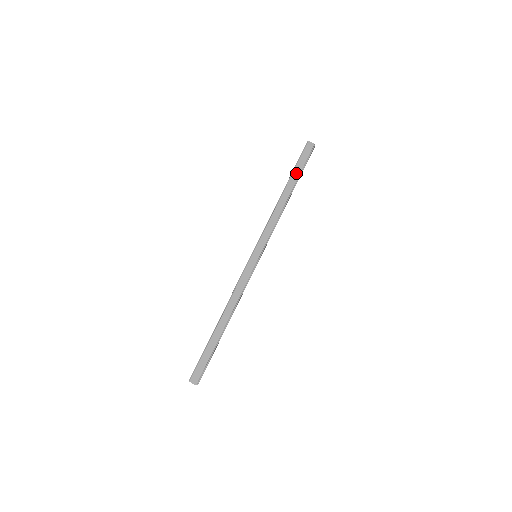
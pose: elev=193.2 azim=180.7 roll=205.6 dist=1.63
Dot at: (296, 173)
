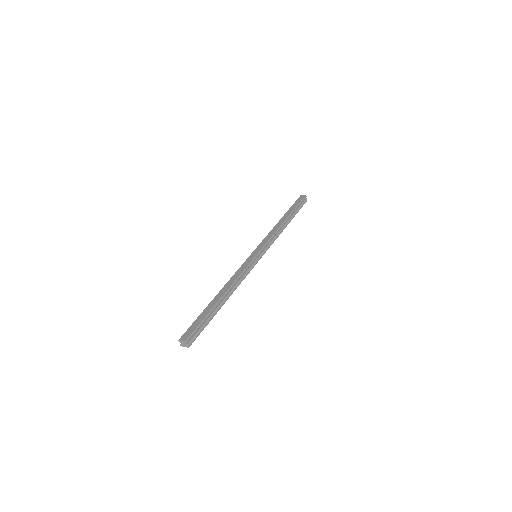
Dot at: (291, 209)
